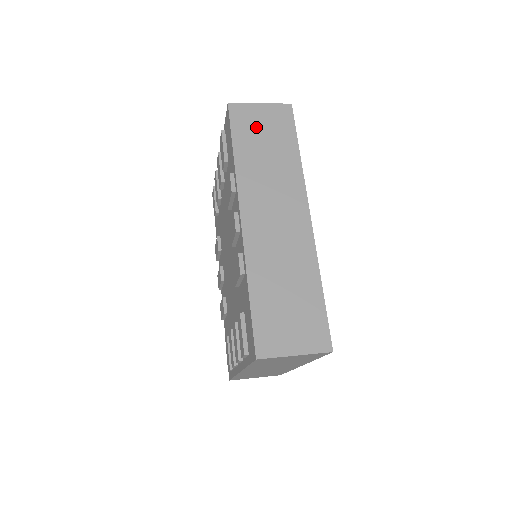
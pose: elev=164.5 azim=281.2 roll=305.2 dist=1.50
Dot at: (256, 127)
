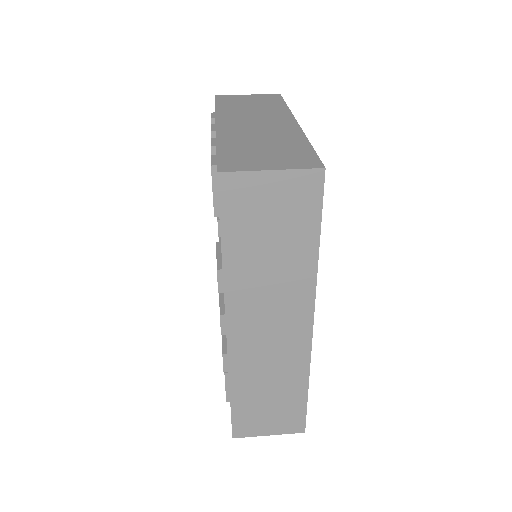
Dot at: (259, 213)
